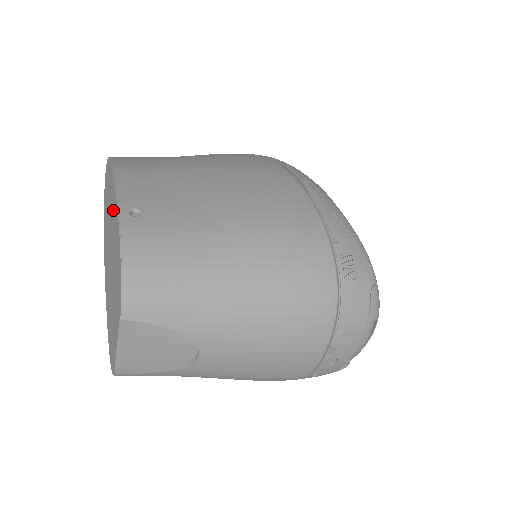
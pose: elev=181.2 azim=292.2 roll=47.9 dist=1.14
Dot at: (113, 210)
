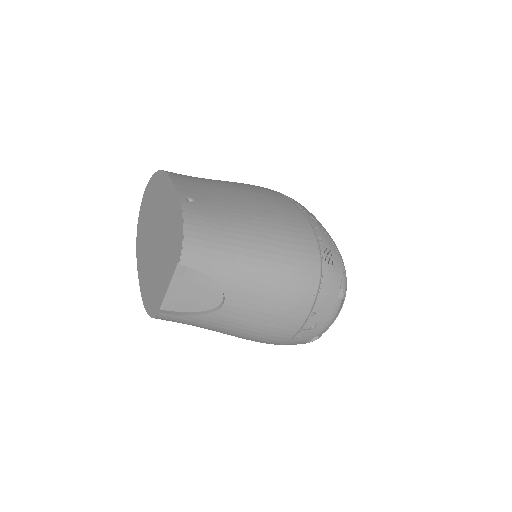
Dot at: (167, 201)
